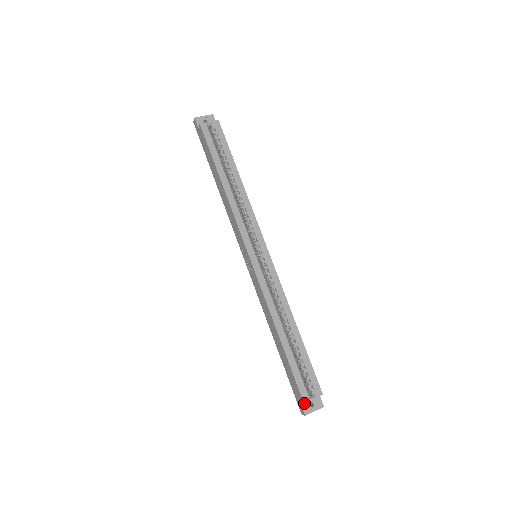
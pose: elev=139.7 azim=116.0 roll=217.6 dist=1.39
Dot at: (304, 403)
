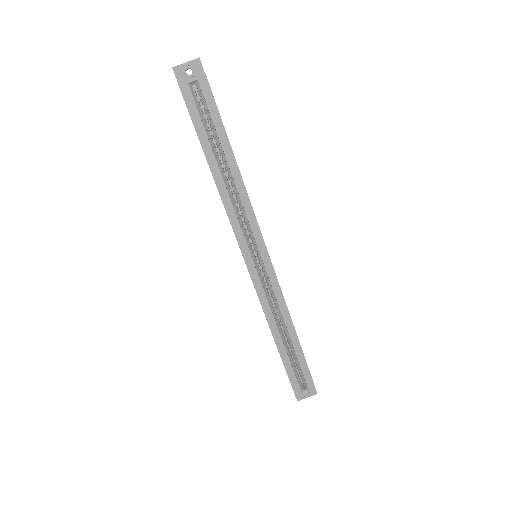
Dot at: occluded
